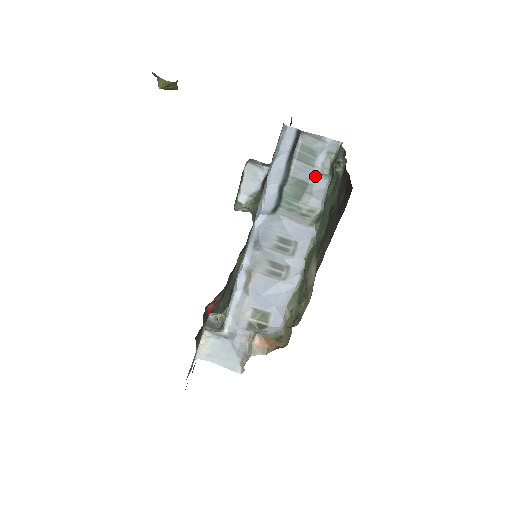
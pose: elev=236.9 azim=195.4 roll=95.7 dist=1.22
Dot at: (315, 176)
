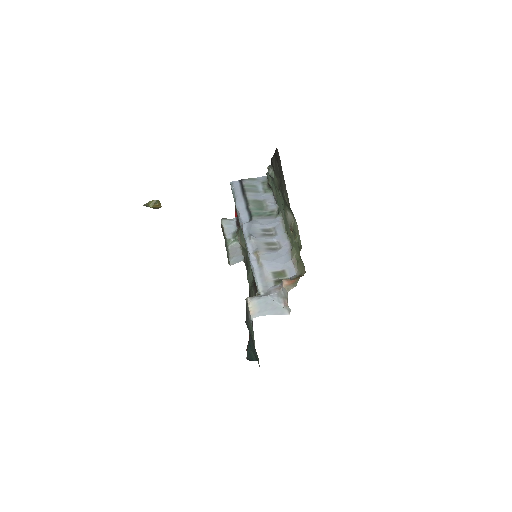
Dot at: (263, 196)
